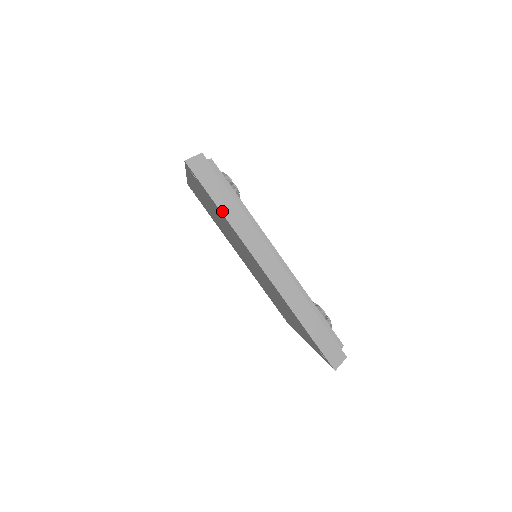
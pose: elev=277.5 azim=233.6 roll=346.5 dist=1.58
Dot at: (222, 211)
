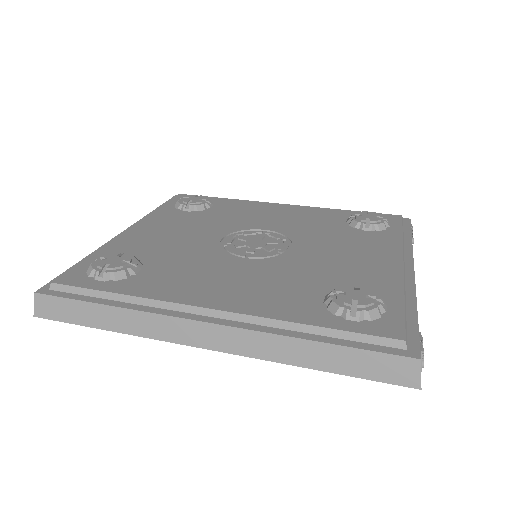
Dot at: (108, 329)
